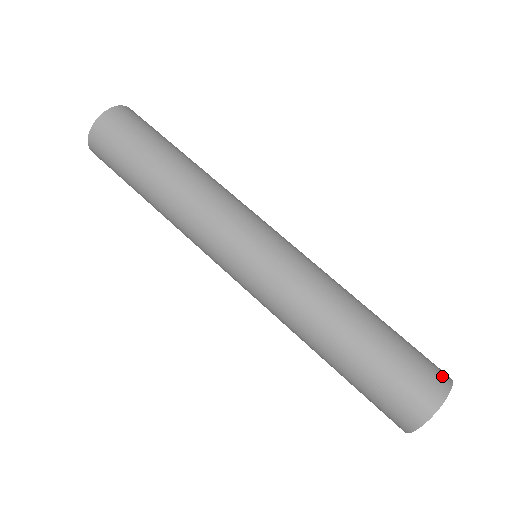
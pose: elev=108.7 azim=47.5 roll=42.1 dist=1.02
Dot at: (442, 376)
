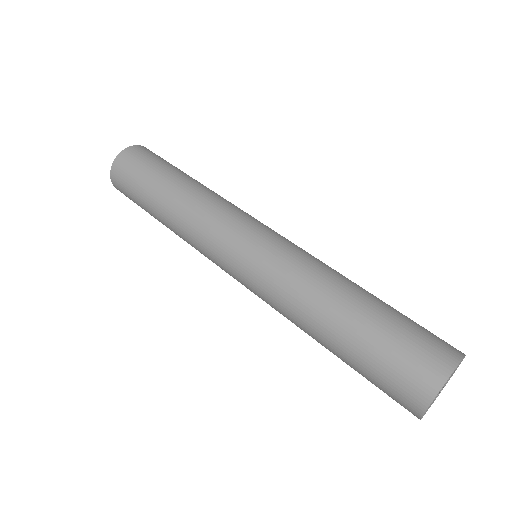
Dot at: occluded
